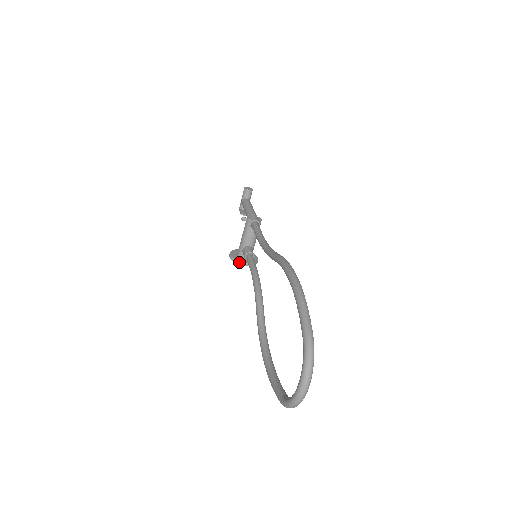
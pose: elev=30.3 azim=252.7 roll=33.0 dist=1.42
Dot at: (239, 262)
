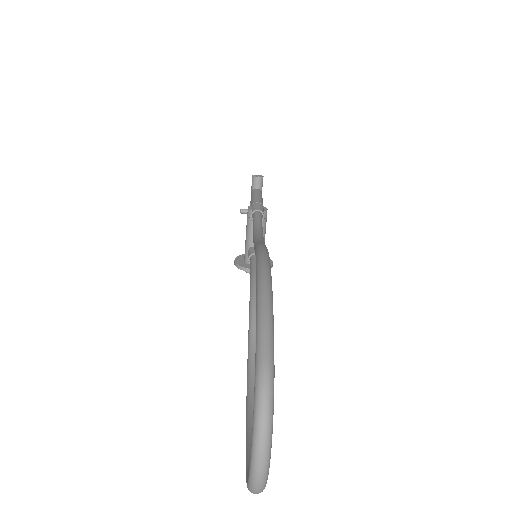
Dot at: (244, 269)
